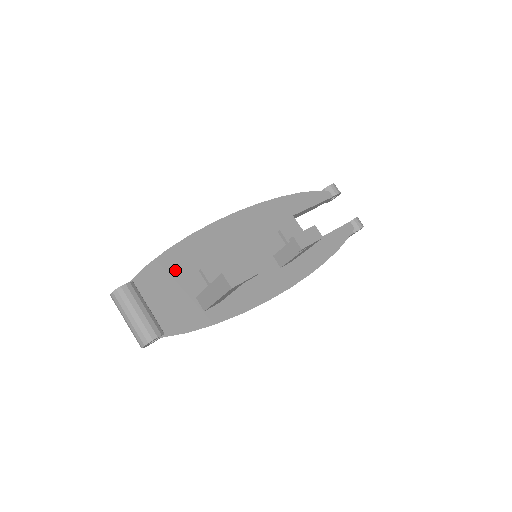
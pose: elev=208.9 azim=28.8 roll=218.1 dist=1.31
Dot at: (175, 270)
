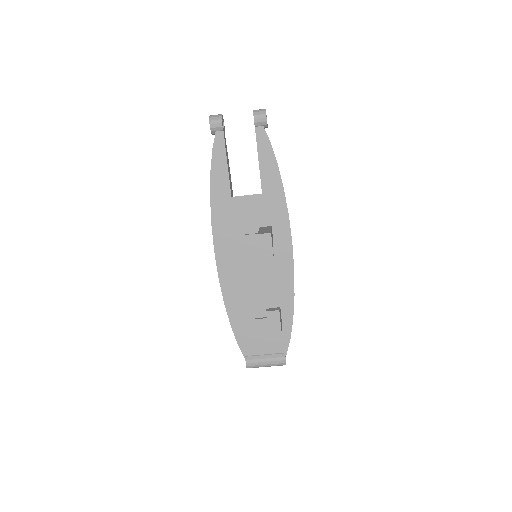
Dot at: (247, 327)
